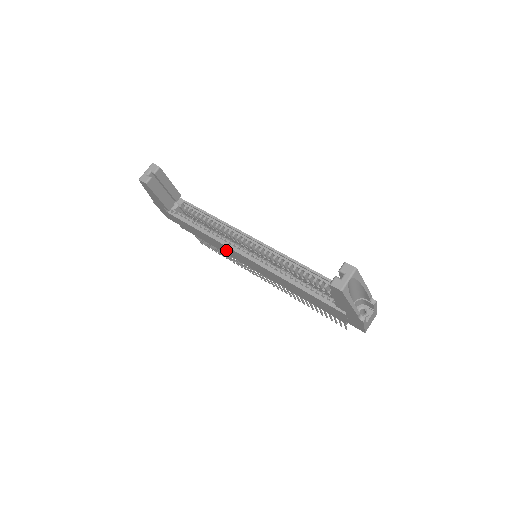
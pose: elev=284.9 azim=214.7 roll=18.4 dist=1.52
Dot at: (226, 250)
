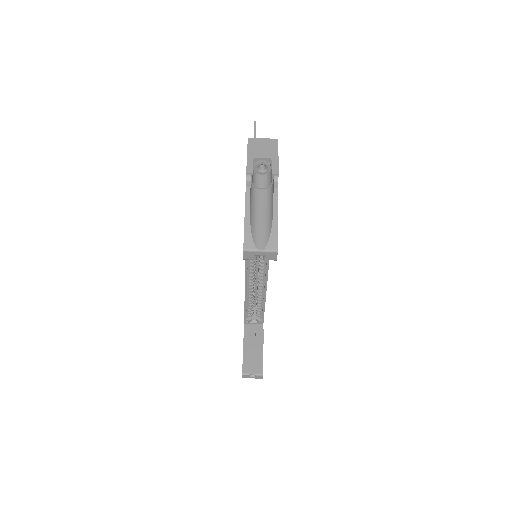
Dot at: occluded
